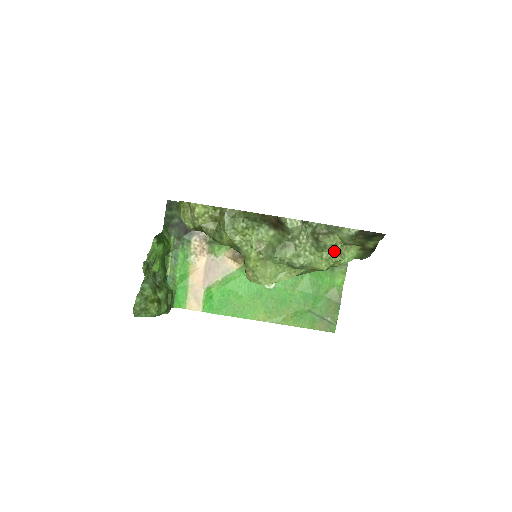
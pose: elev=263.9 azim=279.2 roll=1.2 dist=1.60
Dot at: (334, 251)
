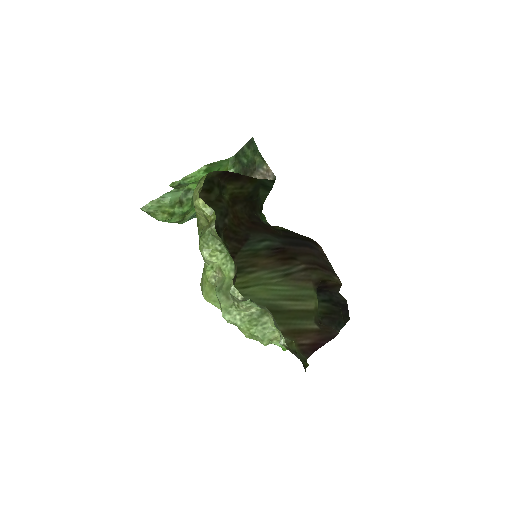
Dot at: (264, 335)
